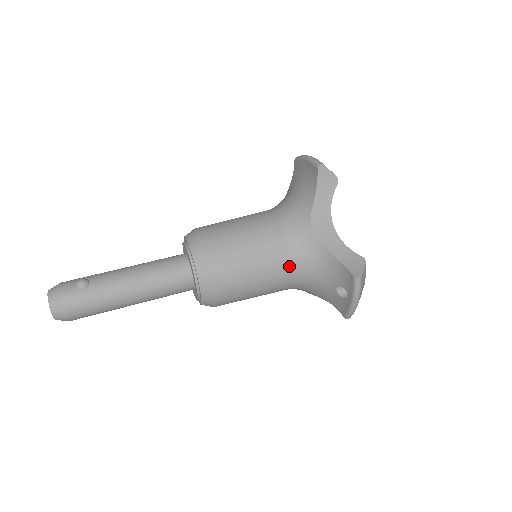
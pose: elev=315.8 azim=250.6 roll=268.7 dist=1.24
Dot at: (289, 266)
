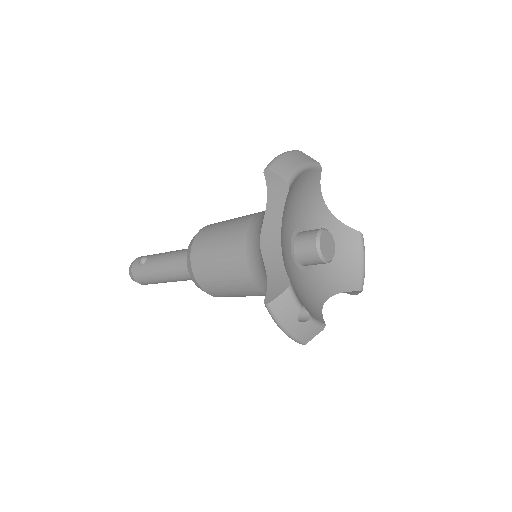
Dot at: (250, 274)
